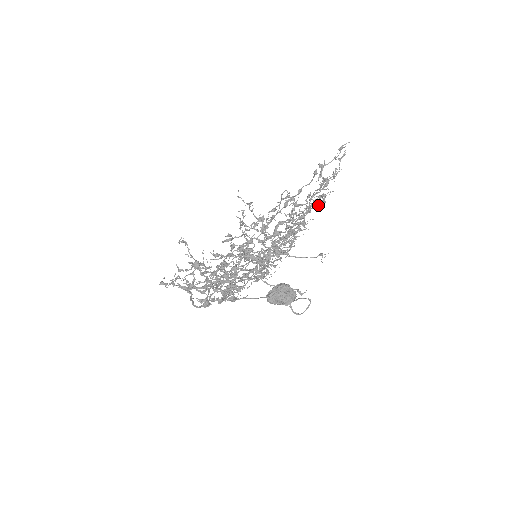
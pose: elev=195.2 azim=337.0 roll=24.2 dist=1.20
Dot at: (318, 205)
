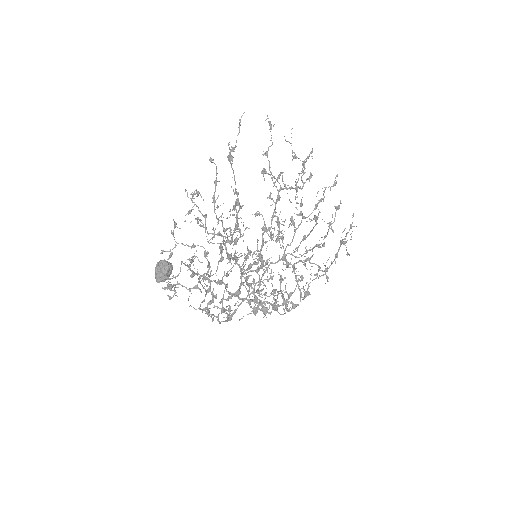
Dot at: (275, 178)
